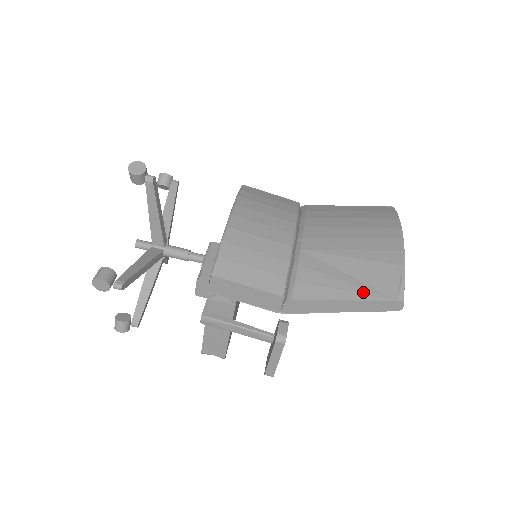
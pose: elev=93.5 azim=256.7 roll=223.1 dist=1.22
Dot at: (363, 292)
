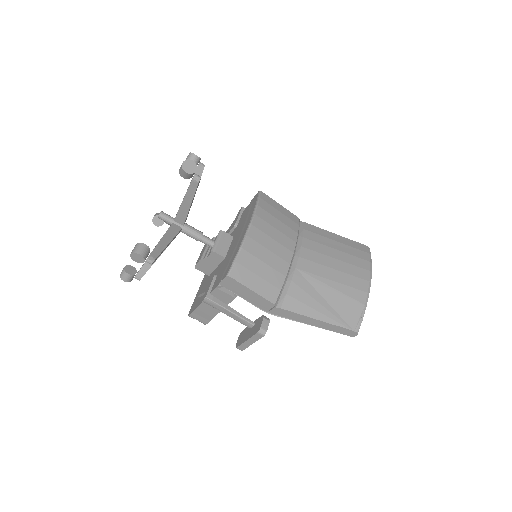
Dot at: (333, 317)
